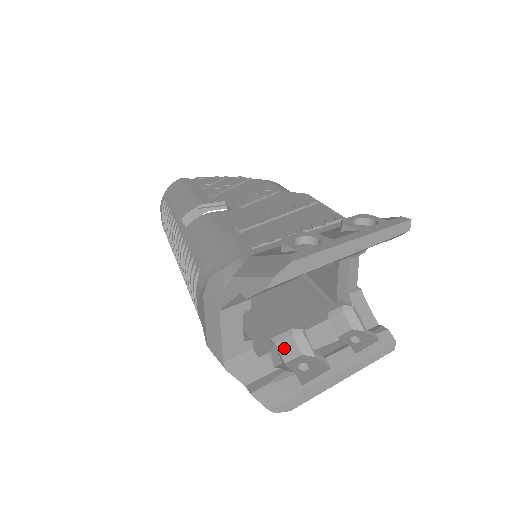
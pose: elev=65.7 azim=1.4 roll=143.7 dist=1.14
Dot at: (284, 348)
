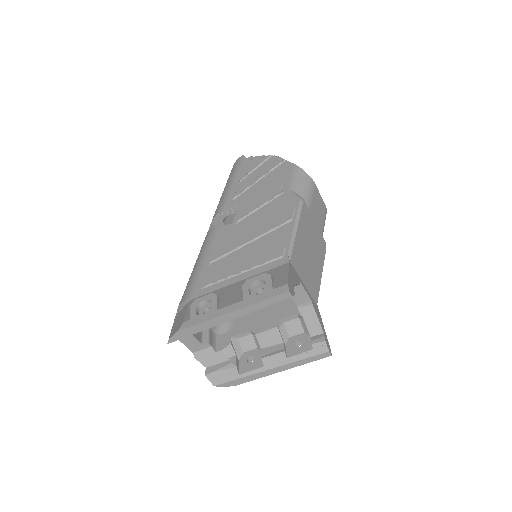
Dot at: (244, 342)
